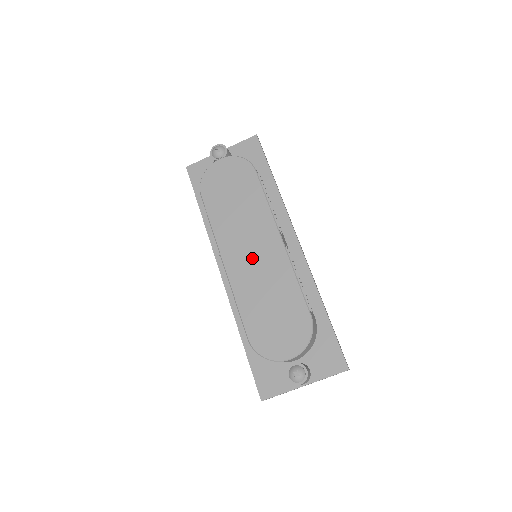
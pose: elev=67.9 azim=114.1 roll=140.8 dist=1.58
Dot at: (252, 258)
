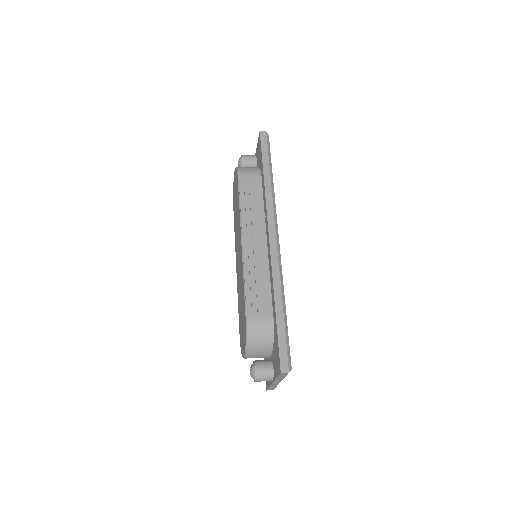
Dot at: occluded
